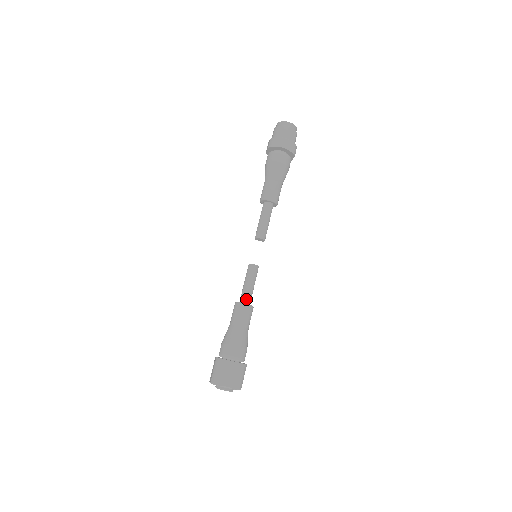
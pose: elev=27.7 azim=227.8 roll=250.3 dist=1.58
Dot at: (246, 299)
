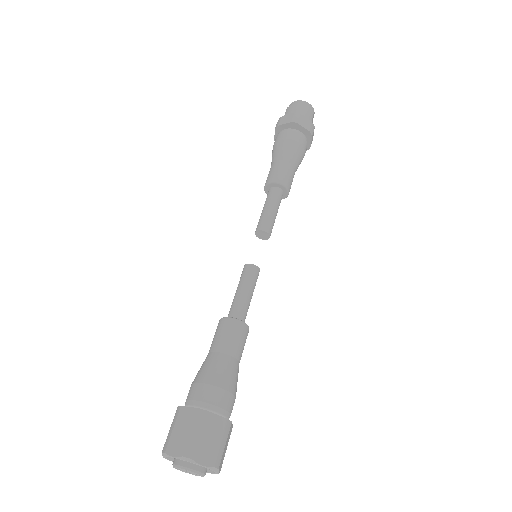
Dot at: (244, 317)
